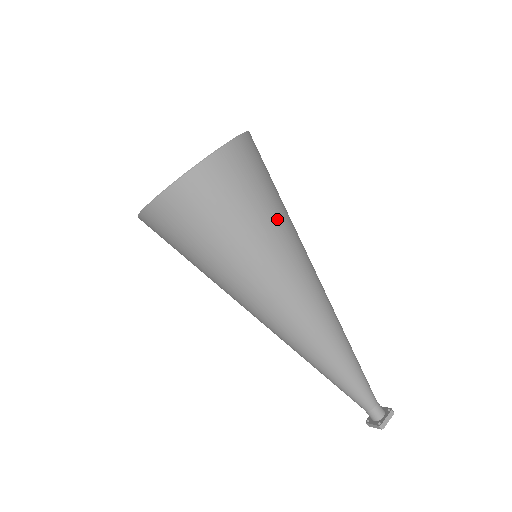
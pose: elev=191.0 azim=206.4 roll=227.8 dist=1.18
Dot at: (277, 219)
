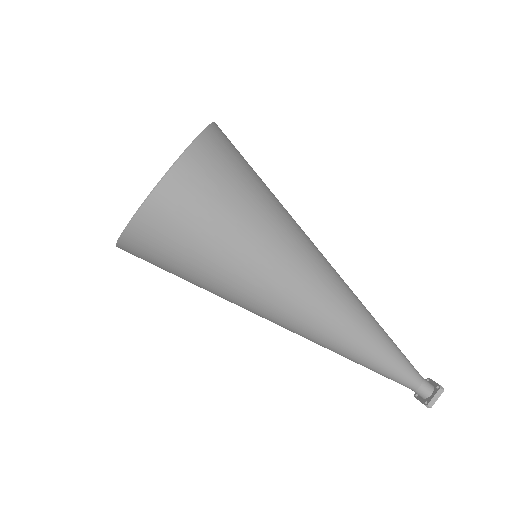
Dot at: (257, 230)
